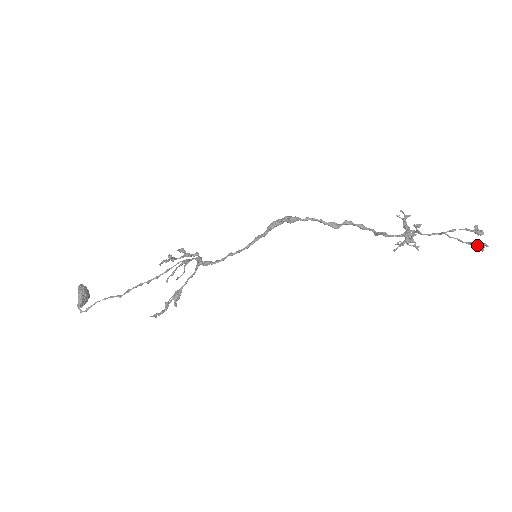
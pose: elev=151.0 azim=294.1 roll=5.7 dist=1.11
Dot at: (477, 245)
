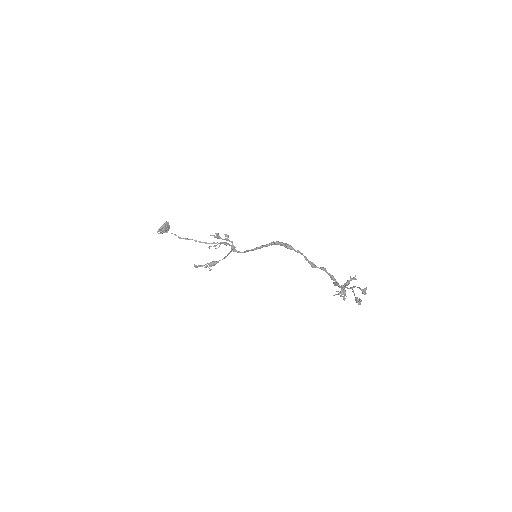
Dot at: (357, 299)
